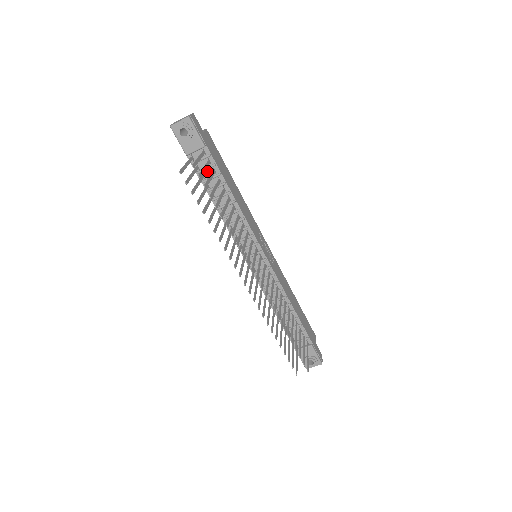
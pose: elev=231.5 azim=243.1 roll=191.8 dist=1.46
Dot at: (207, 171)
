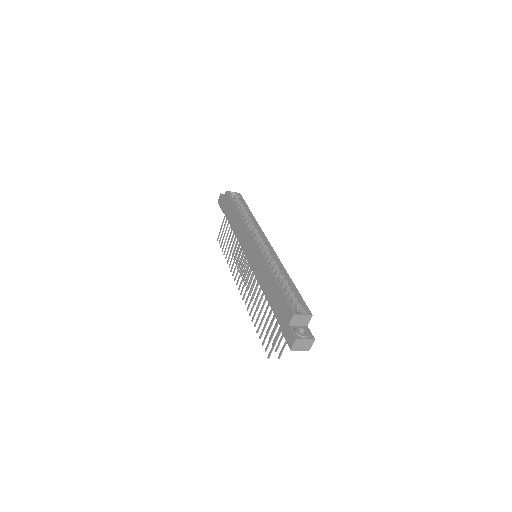
Dot at: occluded
